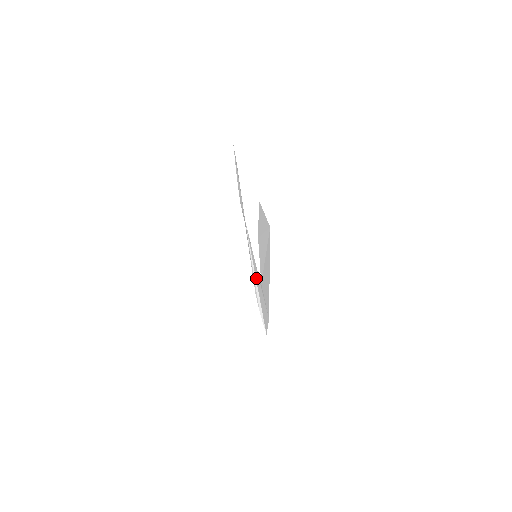
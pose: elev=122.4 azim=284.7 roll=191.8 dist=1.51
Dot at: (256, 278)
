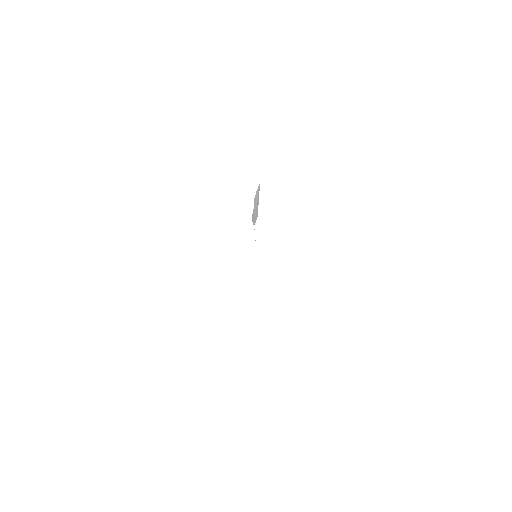
Dot at: occluded
